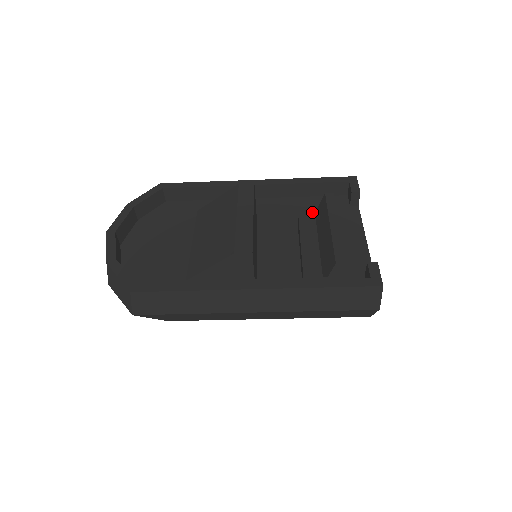
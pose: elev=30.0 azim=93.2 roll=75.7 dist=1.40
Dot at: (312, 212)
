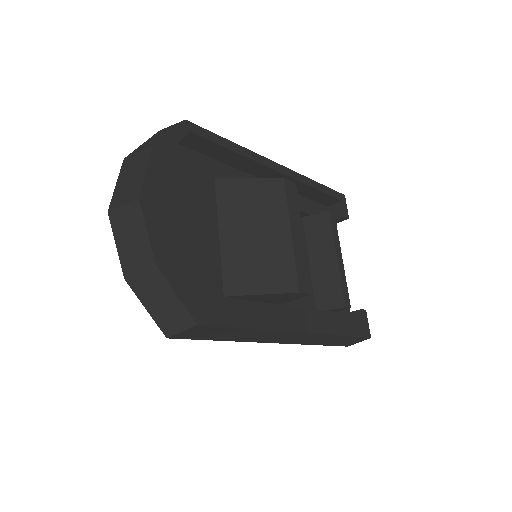
Dot at: (302, 216)
